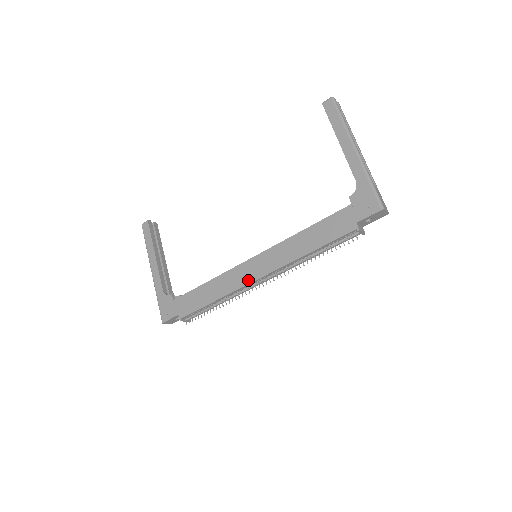
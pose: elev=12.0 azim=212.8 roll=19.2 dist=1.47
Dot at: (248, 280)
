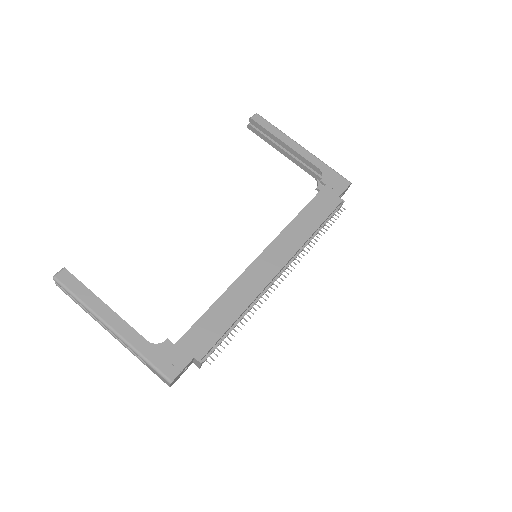
Dot at: (269, 277)
